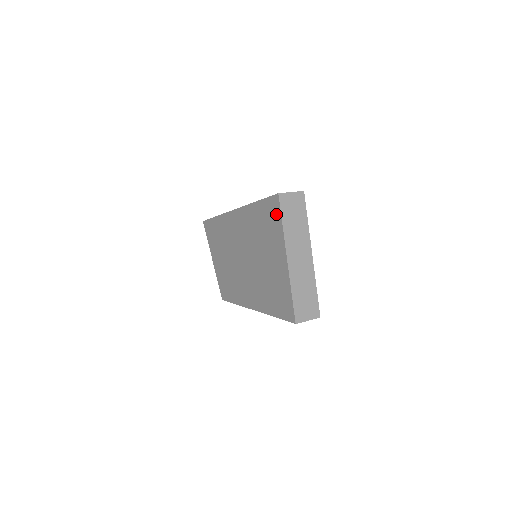
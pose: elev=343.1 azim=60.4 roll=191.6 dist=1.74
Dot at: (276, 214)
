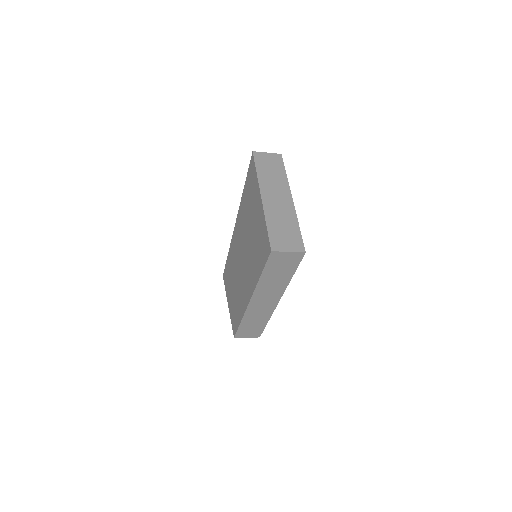
Dot at: (253, 171)
